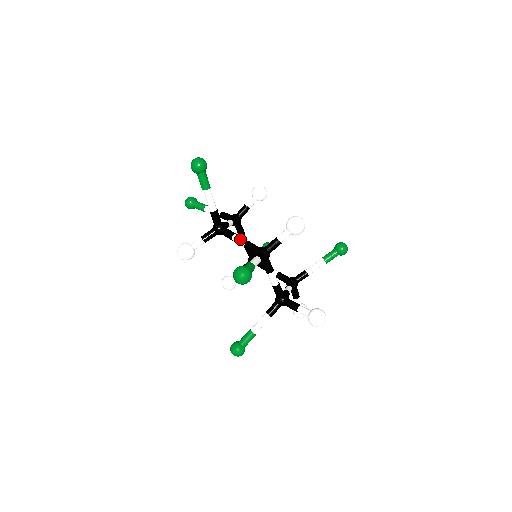
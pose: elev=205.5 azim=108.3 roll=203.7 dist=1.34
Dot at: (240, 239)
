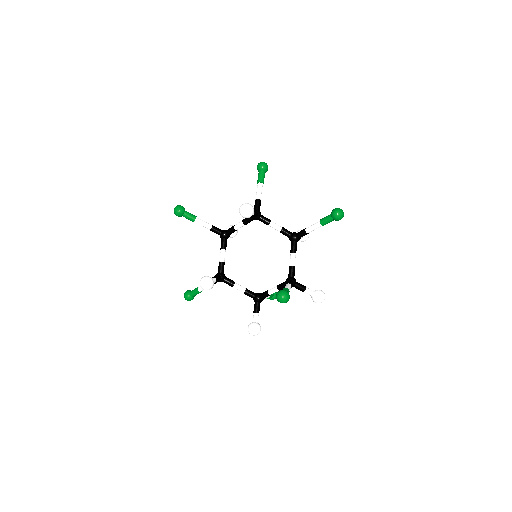
Dot at: occluded
